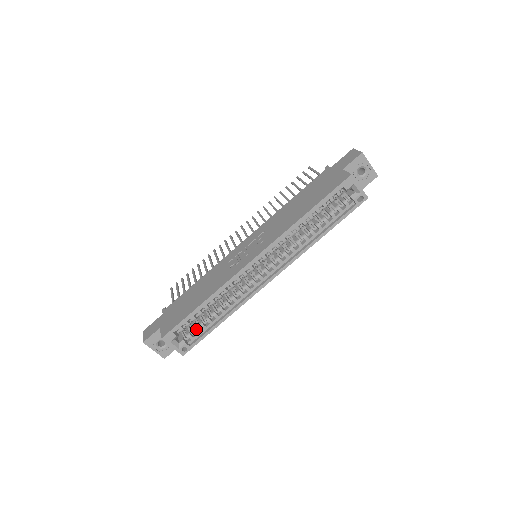
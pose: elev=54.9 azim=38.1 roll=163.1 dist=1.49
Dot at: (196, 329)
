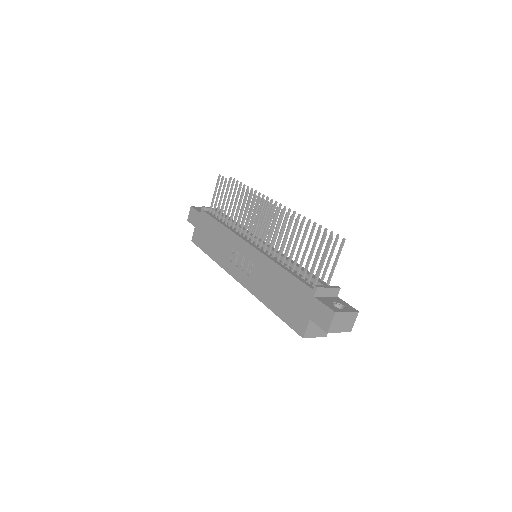
Dot at: occluded
